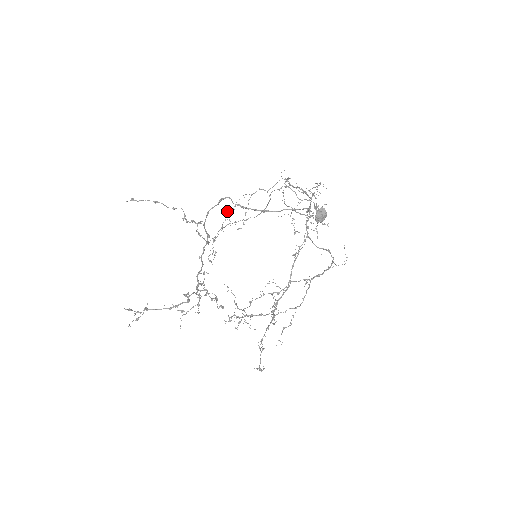
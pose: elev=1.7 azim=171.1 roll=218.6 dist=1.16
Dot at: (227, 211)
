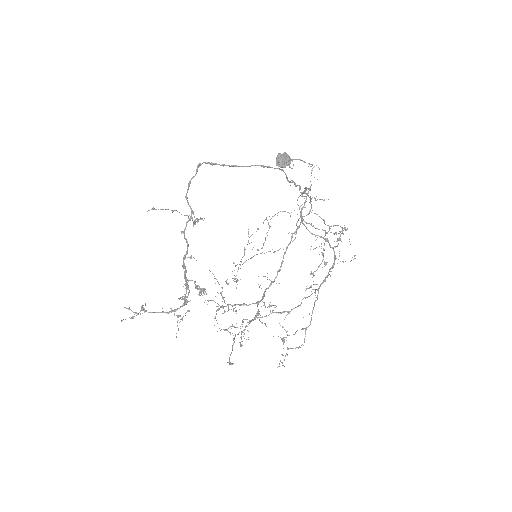
Dot at: occluded
